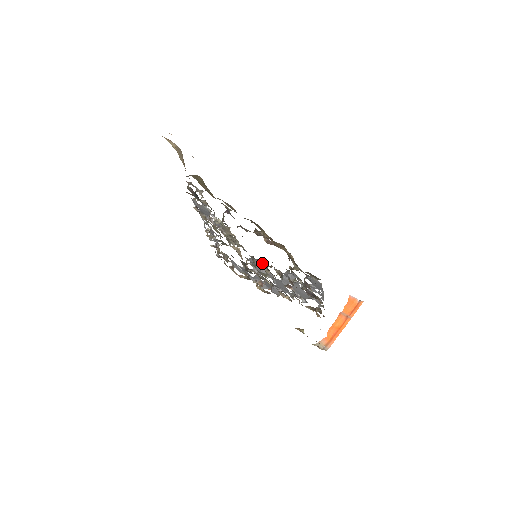
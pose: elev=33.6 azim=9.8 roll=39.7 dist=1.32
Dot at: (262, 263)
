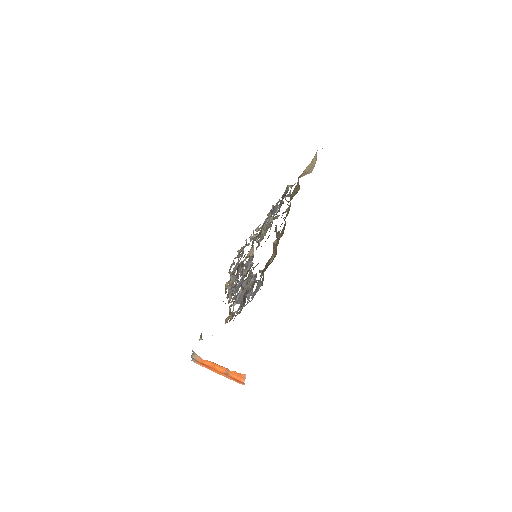
Dot at: (252, 263)
